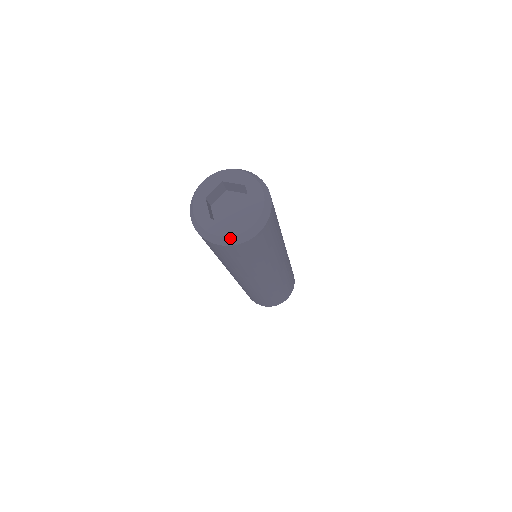
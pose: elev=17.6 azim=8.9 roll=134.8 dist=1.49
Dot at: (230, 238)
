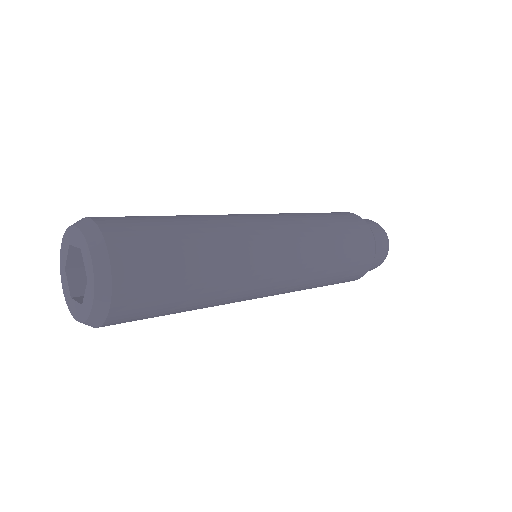
Dot at: (85, 323)
